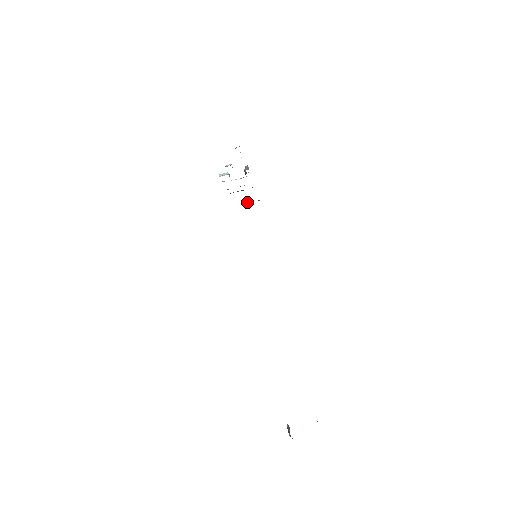
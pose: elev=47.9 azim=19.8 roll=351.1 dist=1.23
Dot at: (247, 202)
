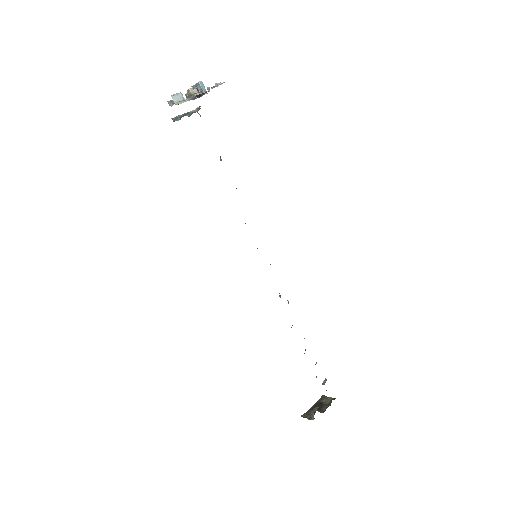
Dot at: occluded
